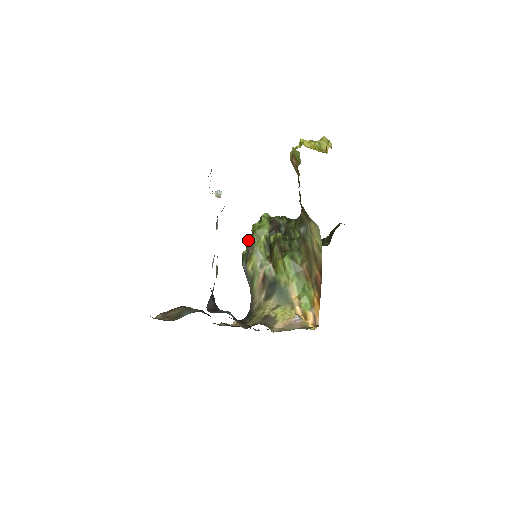
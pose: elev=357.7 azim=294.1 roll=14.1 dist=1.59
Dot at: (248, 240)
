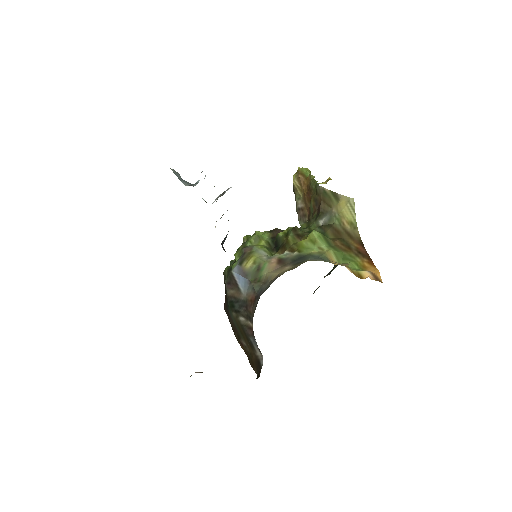
Dot at: (238, 250)
